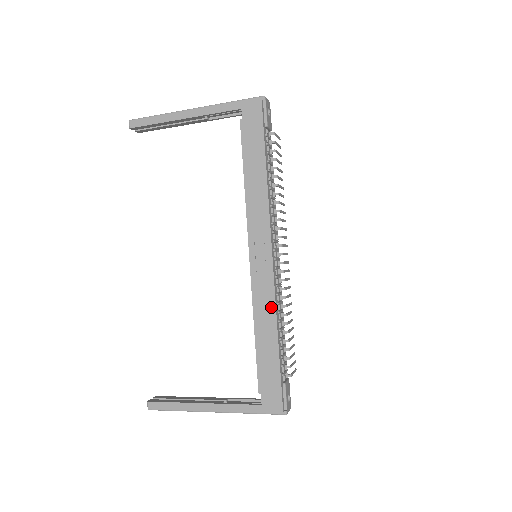
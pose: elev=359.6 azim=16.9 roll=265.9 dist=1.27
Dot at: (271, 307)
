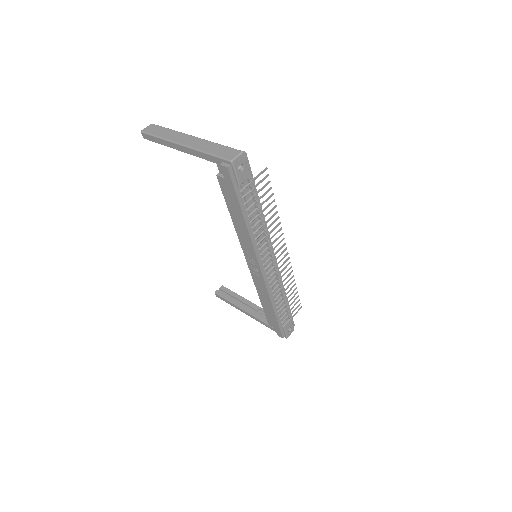
Dot at: (266, 294)
